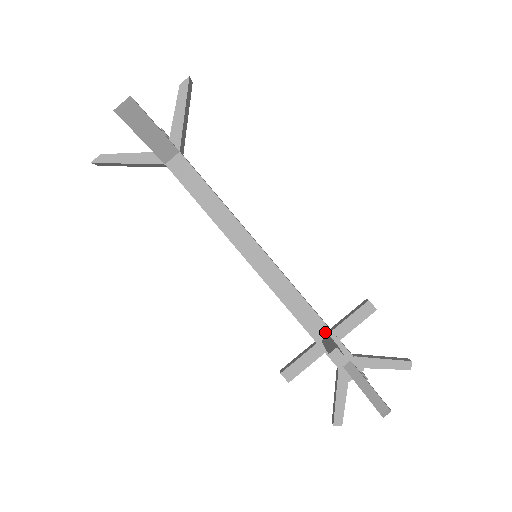
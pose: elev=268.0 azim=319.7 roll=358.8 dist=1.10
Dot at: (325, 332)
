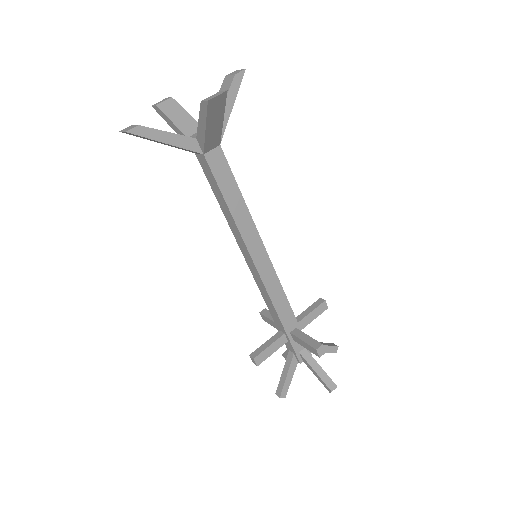
Dot at: (283, 330)
